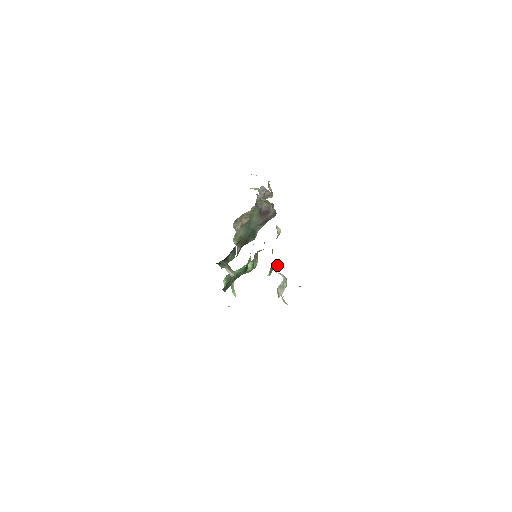
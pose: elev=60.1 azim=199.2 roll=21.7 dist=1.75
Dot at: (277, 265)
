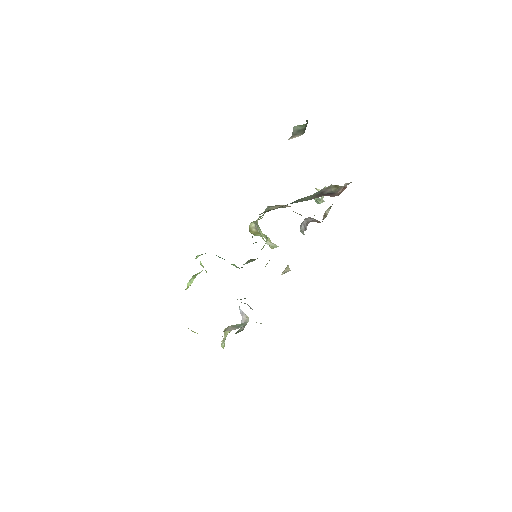
Dot at: (249, 306)
